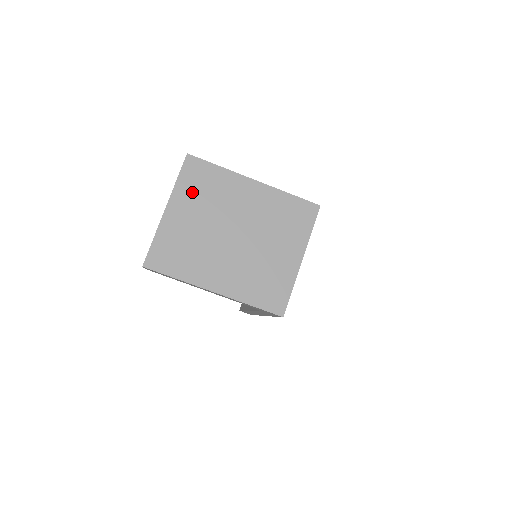
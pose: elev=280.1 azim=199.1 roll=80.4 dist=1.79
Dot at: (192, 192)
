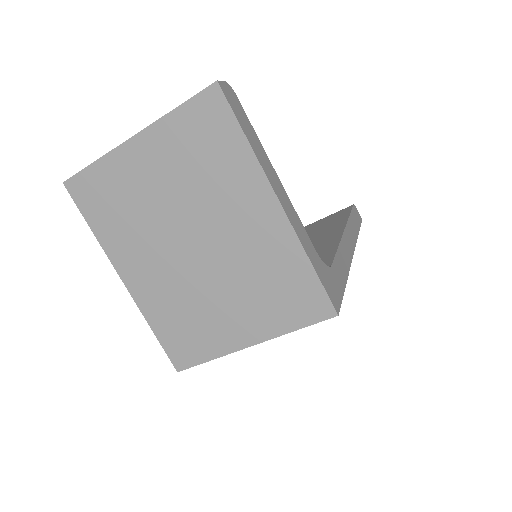
Dot at: (182, 145)
